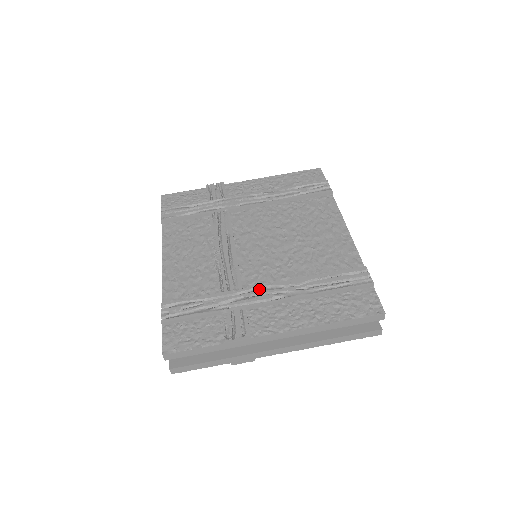
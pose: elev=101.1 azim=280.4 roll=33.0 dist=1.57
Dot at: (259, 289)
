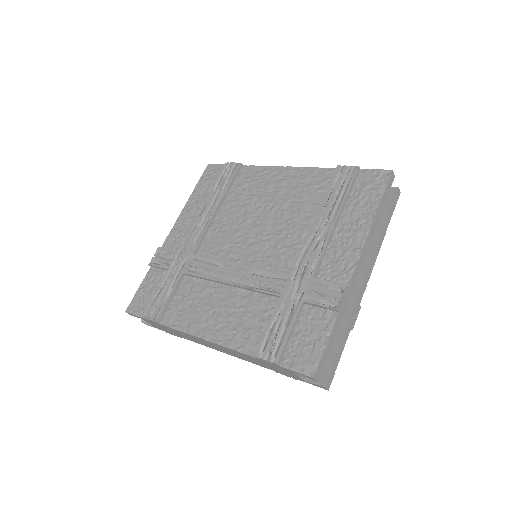
Dot at: (301, 259)
